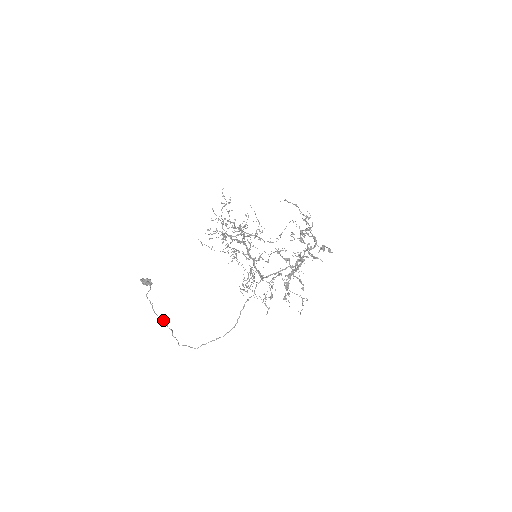
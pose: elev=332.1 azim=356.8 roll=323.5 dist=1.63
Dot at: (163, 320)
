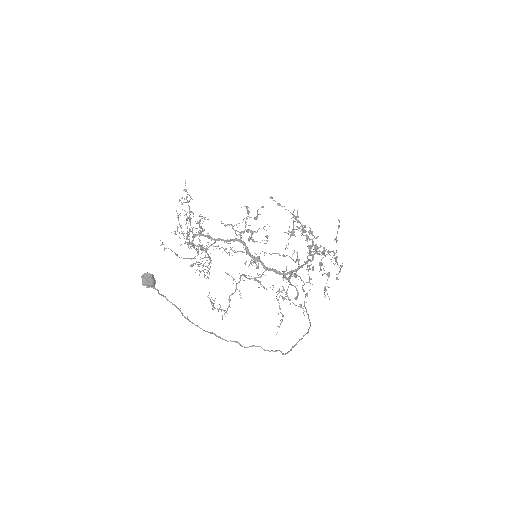
Dot at: (207, 331)
